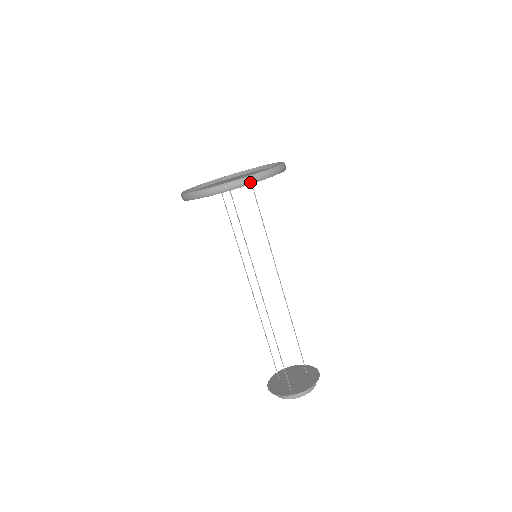
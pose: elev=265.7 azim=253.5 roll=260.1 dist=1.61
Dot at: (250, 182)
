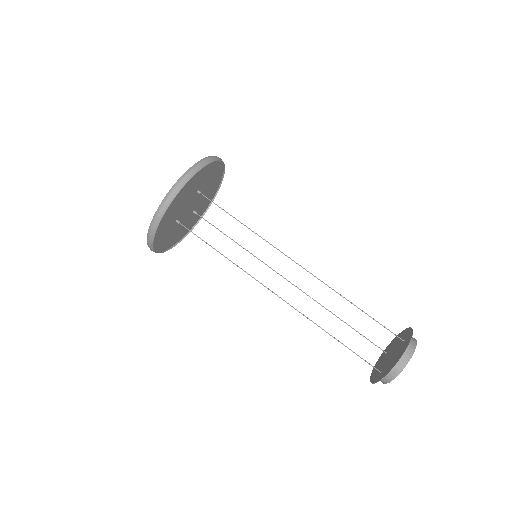
Dot at: (155, 226)
